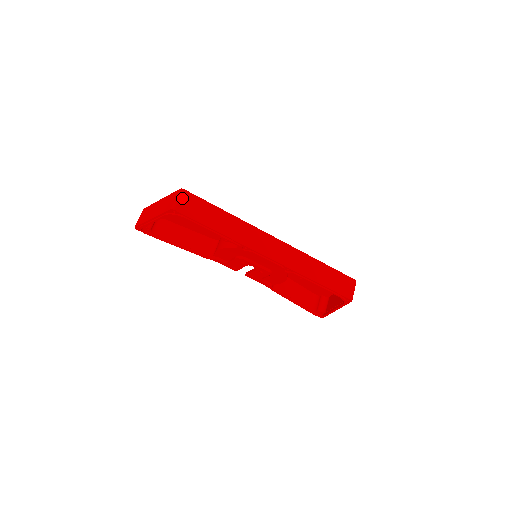
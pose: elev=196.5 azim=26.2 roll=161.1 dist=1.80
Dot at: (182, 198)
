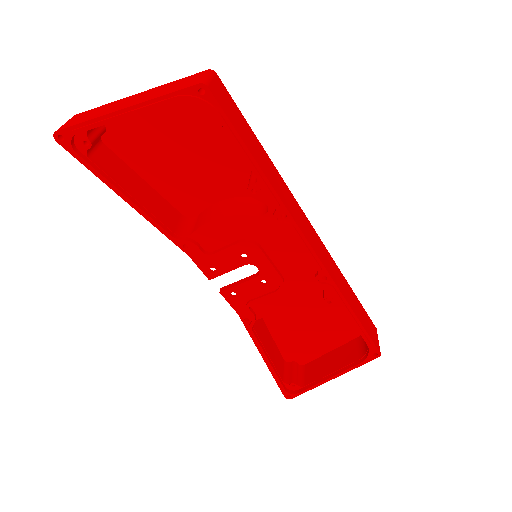
Dot at: (215, 81)
